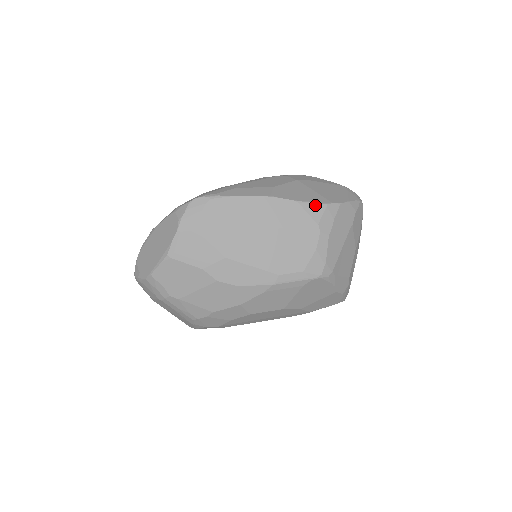
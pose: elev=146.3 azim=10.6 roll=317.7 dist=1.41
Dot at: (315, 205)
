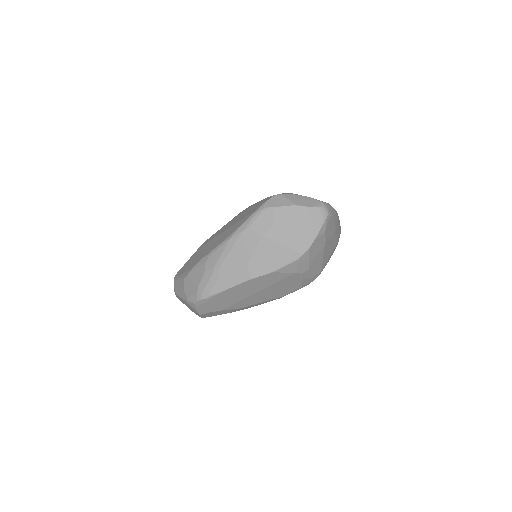
Dot at: (288, 266)
